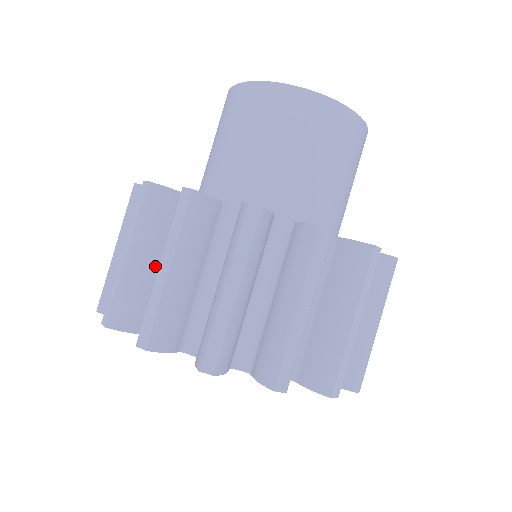
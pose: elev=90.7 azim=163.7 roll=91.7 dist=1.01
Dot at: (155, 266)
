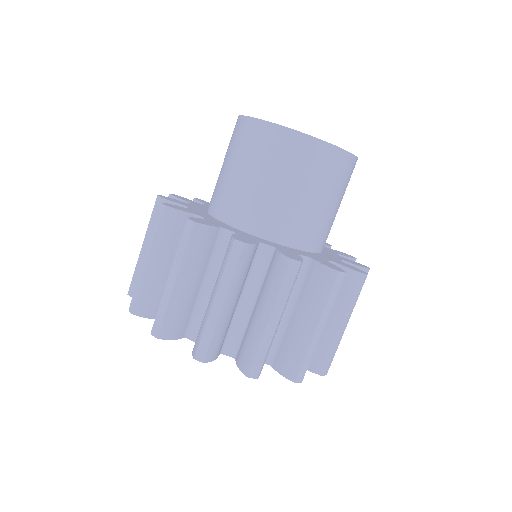
Dot at: (196, 287)
